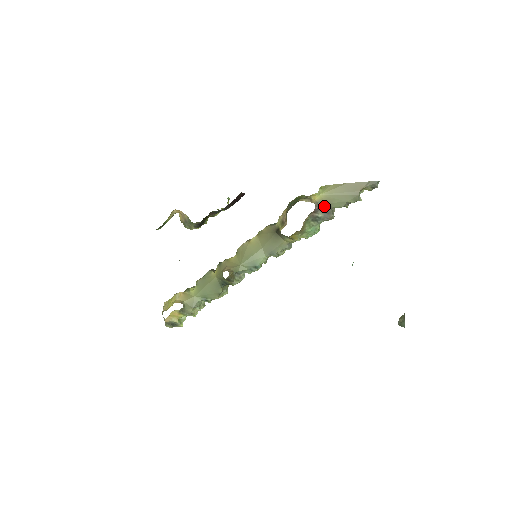
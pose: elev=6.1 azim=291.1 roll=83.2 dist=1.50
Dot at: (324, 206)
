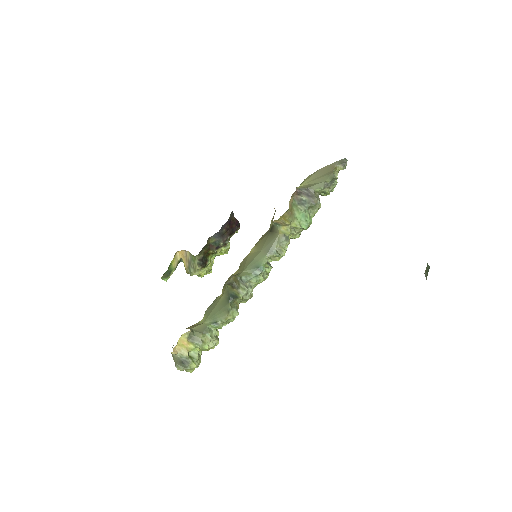
Dot at: (305, 190)
